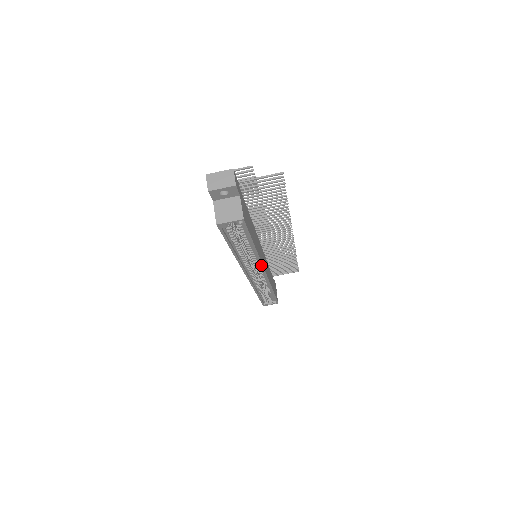
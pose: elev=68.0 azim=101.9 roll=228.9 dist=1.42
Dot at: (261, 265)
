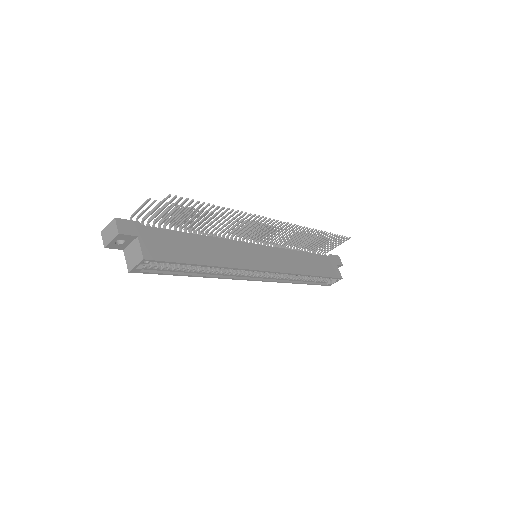
Dot at: (246, 270)
